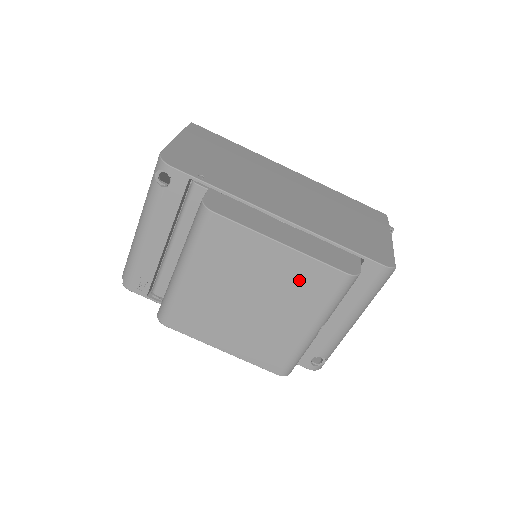
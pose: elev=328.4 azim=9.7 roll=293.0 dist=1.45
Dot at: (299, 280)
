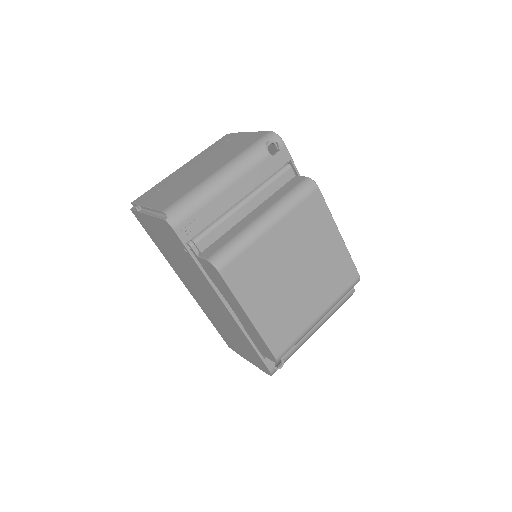
Dot at: (335, 268)
